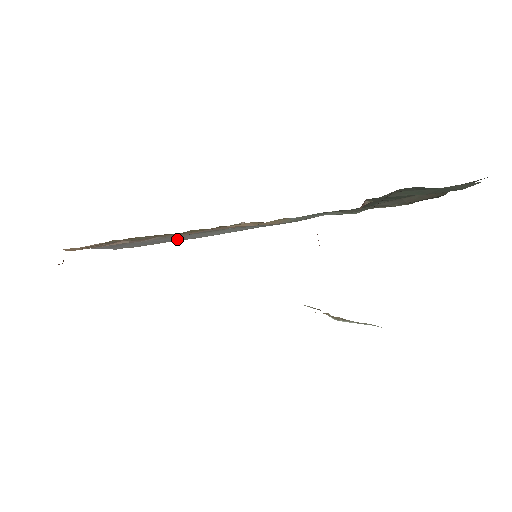
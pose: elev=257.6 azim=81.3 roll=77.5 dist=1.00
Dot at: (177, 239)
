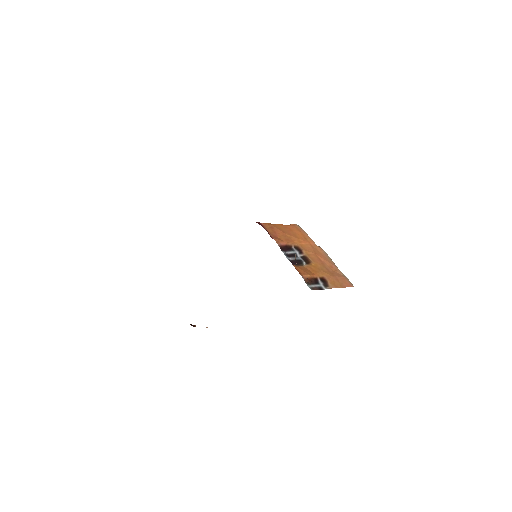
Dot at: occluded
